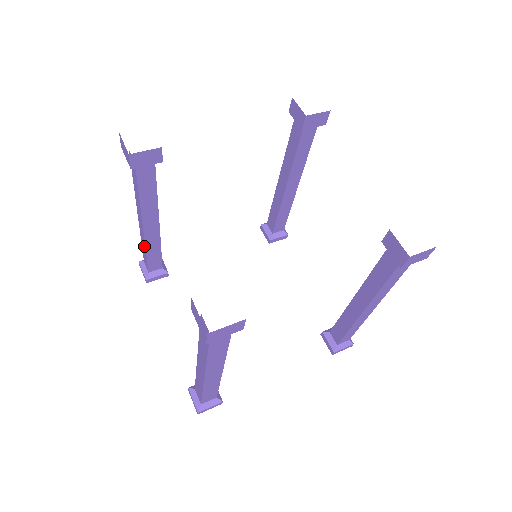
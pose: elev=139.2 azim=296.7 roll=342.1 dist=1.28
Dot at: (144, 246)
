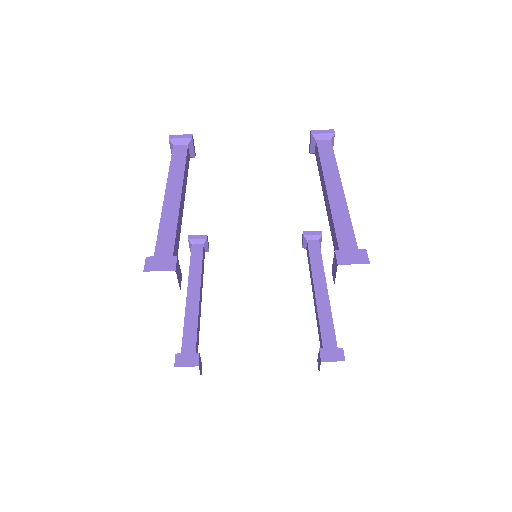
Dot at: occluded
